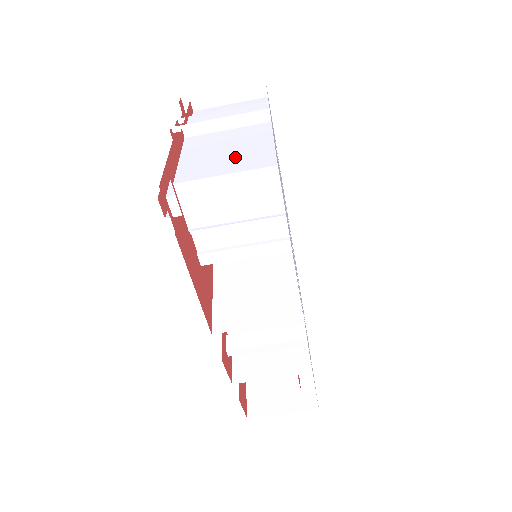
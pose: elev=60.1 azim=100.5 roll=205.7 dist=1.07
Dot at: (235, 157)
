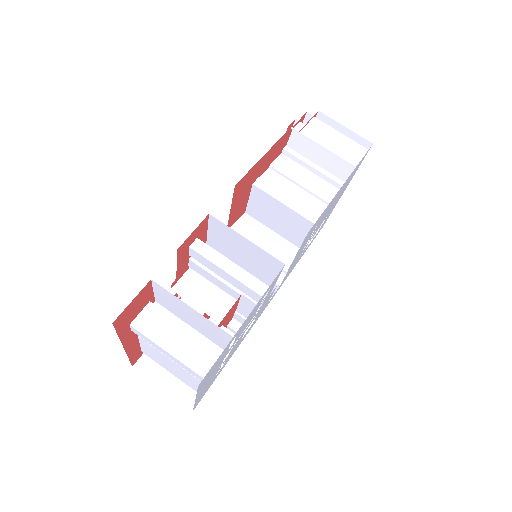
Dot at: occluded
